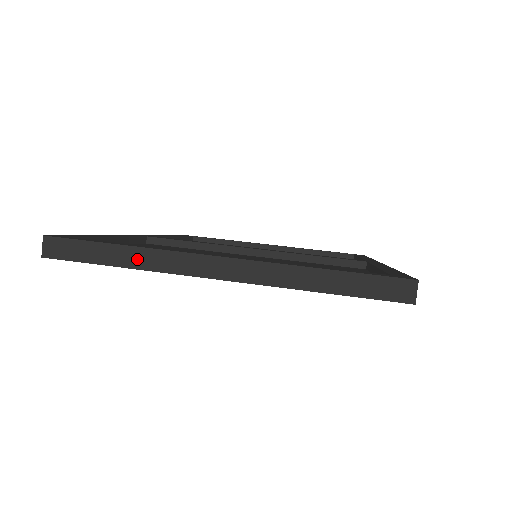
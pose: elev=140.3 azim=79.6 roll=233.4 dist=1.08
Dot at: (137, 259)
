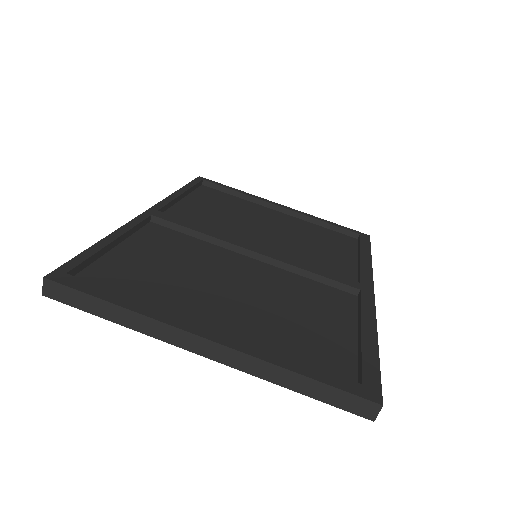
Dot at: (131, 321)
